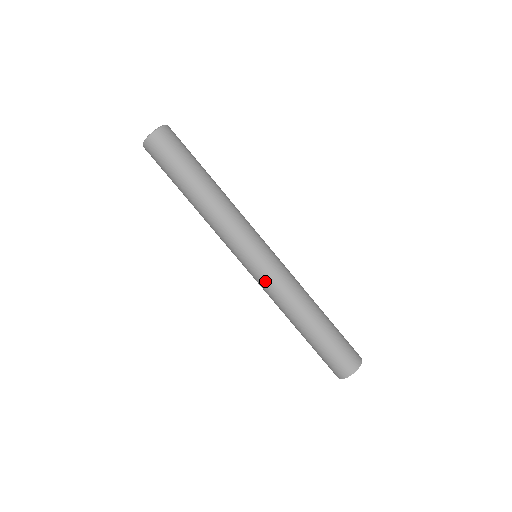
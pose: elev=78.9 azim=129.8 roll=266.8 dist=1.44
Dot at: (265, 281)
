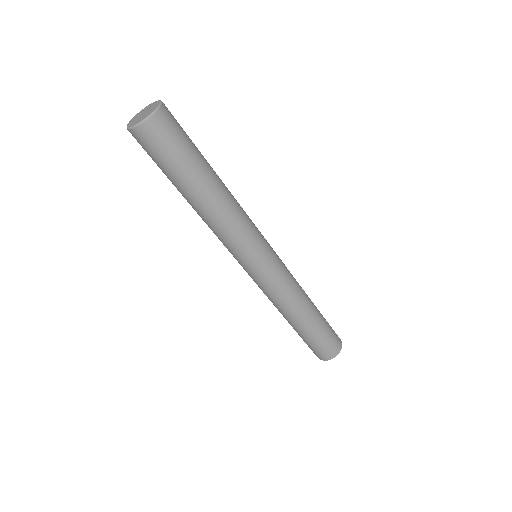
Dot at: (273, 282)
